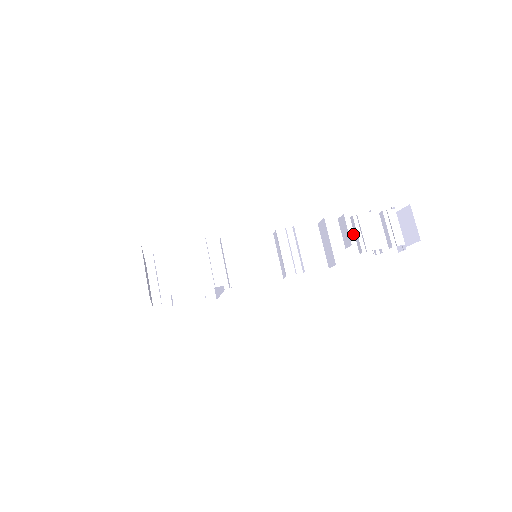
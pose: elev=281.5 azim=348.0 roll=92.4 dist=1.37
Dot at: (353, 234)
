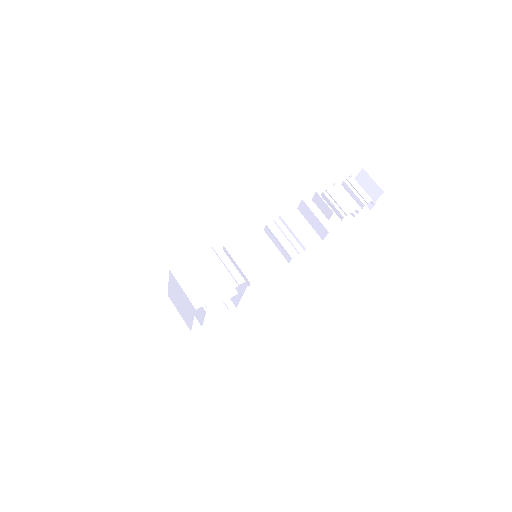
Dot at: (329, 207)
